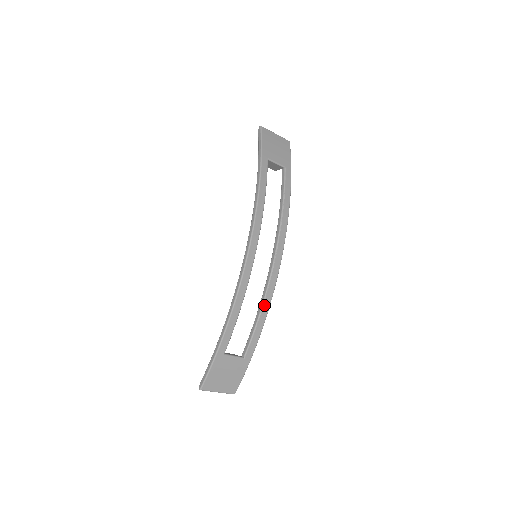
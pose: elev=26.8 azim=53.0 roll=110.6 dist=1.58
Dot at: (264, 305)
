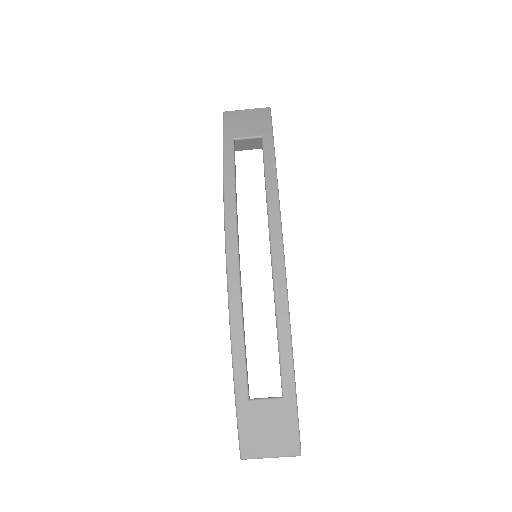
Dot at: (278, 314)
